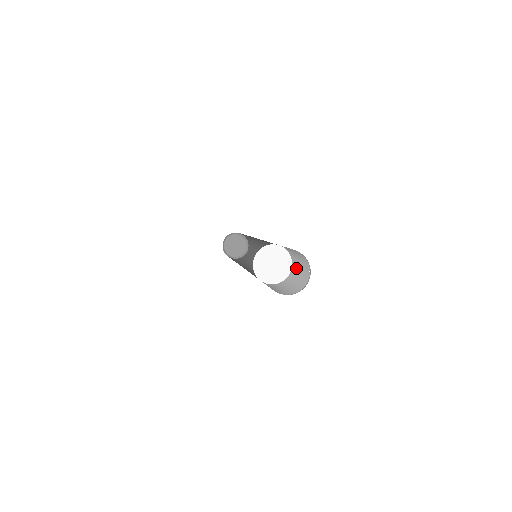
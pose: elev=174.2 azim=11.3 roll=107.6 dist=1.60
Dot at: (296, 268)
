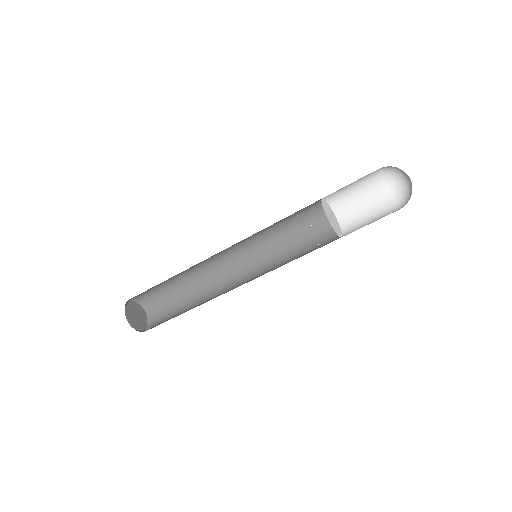
Dot at: (357, 229)
